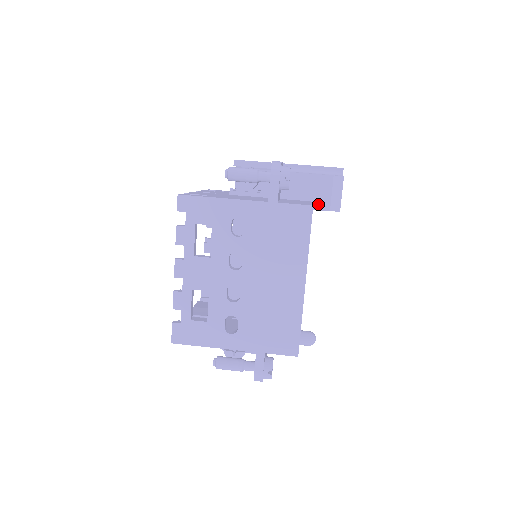
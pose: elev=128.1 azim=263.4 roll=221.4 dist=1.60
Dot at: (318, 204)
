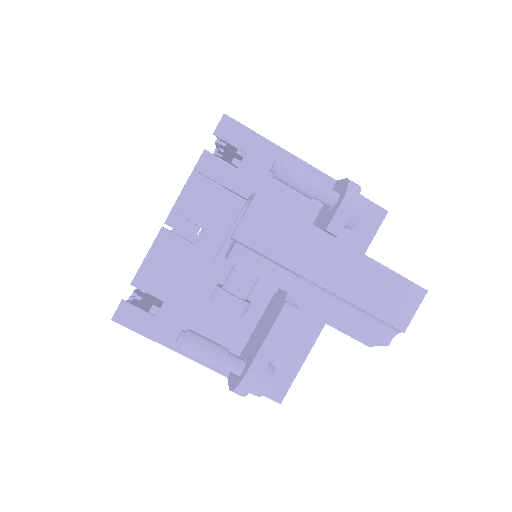
Dot at: occluded
